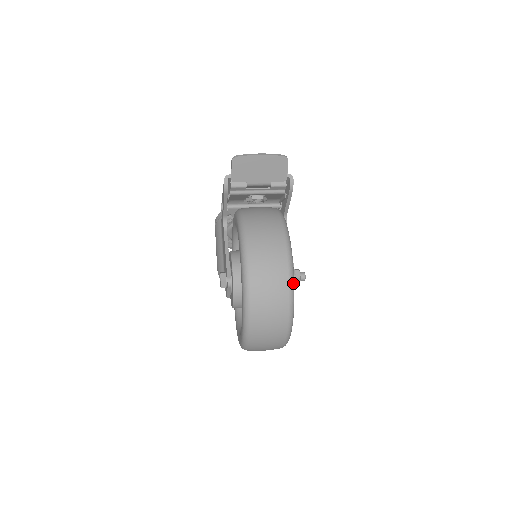
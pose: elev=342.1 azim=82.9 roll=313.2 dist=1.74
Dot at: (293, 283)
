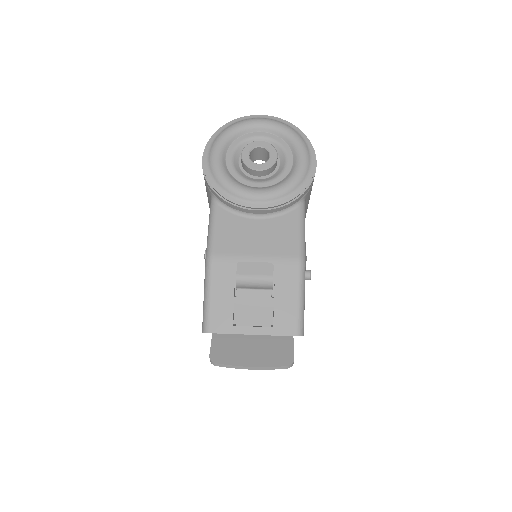
Dot at: occluded
